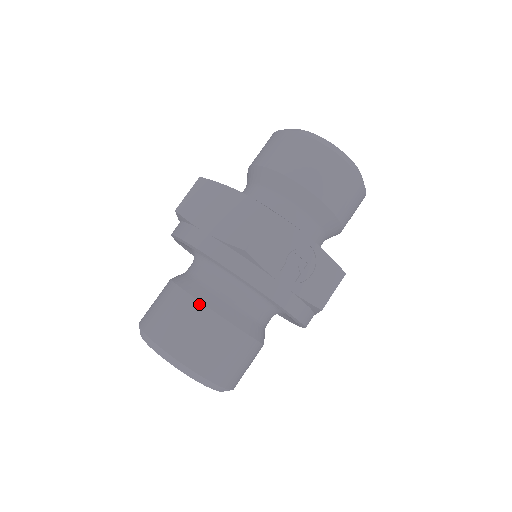
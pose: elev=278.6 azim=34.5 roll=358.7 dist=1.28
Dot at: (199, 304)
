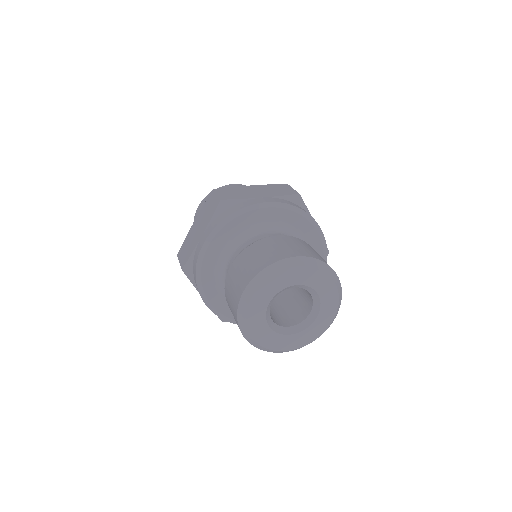
Dot at: (293, 237)
